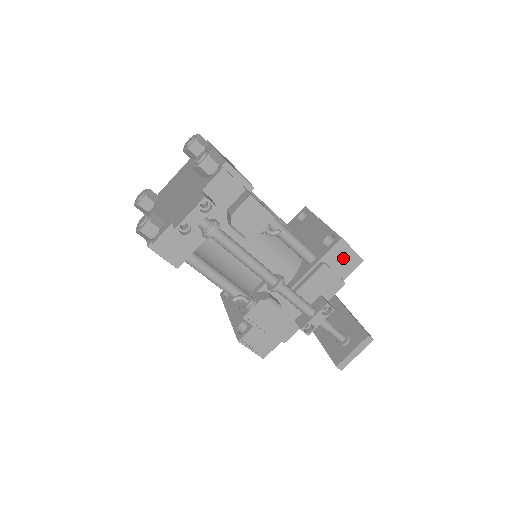
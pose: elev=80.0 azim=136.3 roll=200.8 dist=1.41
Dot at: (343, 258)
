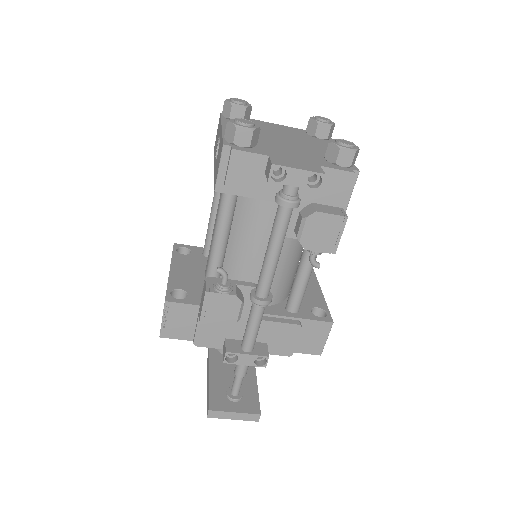
Dot at: (314, 337)
